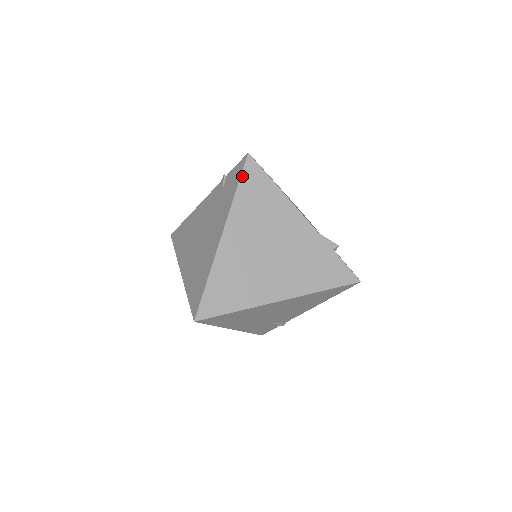
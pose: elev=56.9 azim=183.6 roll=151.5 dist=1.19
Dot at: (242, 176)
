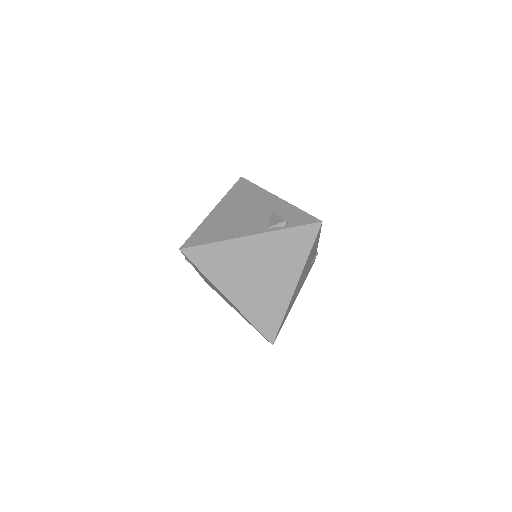
Dot at: (194, 263)
